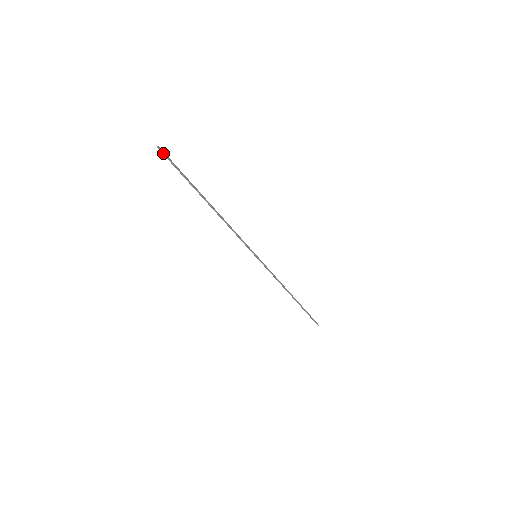
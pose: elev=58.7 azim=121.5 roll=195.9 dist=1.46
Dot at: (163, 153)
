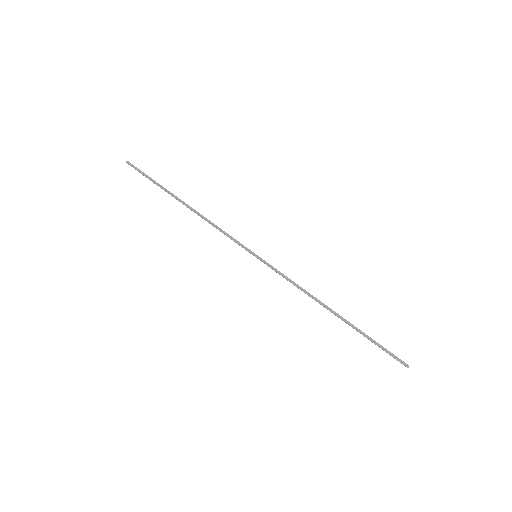
Dot at: (131, 166)
